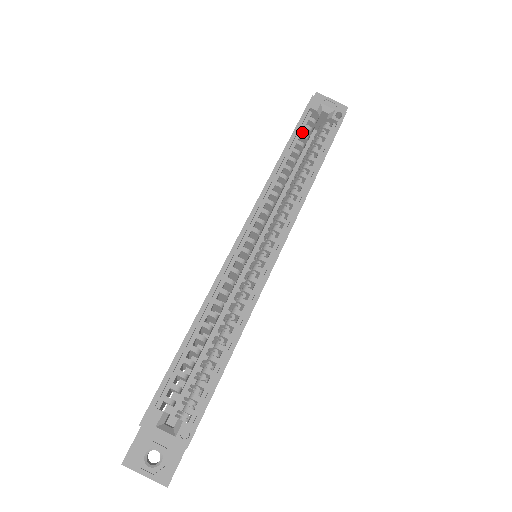
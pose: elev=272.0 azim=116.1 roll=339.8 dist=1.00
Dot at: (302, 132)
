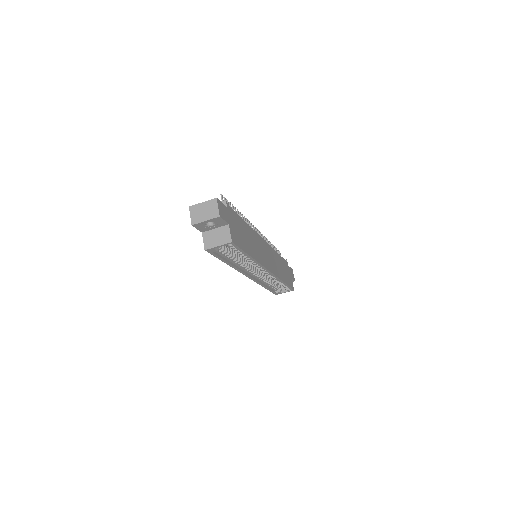
Dot at: (222, 254)
